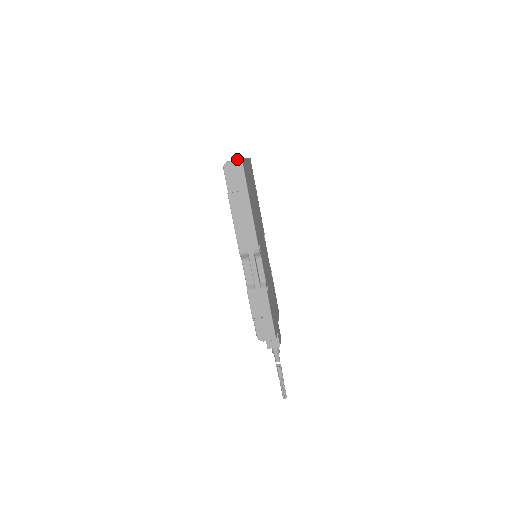
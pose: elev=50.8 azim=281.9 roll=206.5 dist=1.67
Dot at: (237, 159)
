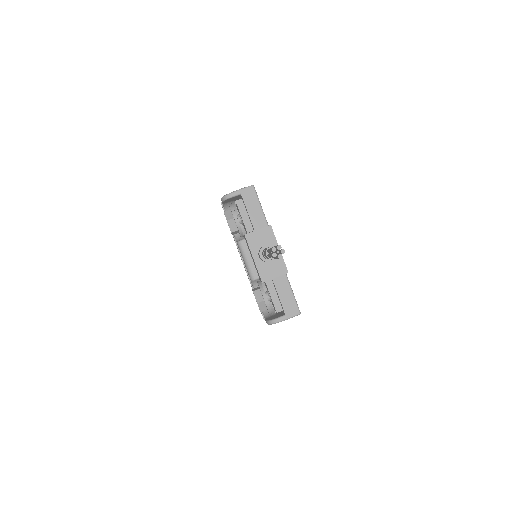
Dot at: occluded
